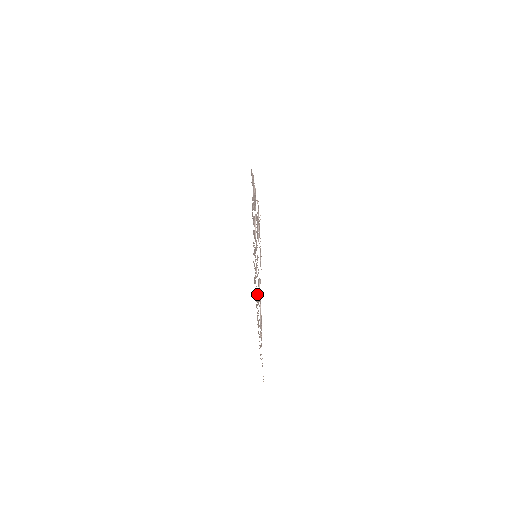
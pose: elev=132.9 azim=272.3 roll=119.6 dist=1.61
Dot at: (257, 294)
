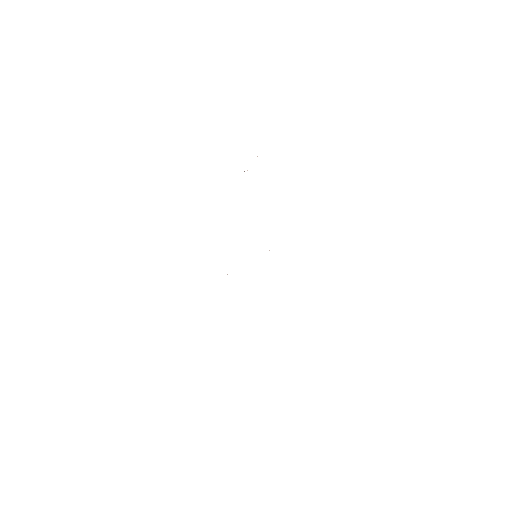
Dot at: occluded
